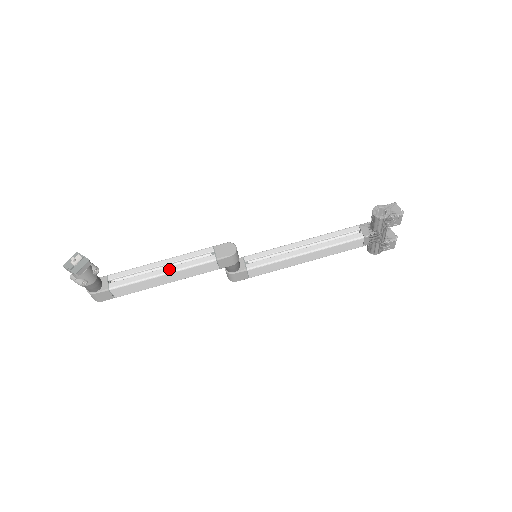
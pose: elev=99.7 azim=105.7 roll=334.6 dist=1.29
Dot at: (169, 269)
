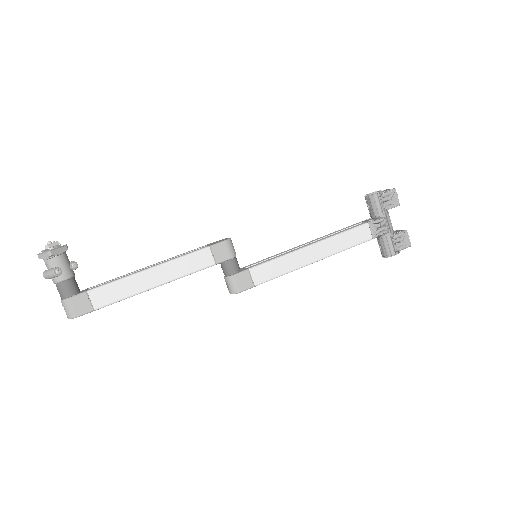
Dot at: (157, 264)
